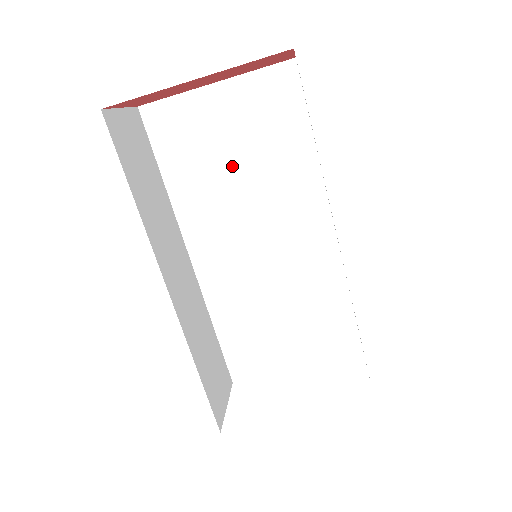
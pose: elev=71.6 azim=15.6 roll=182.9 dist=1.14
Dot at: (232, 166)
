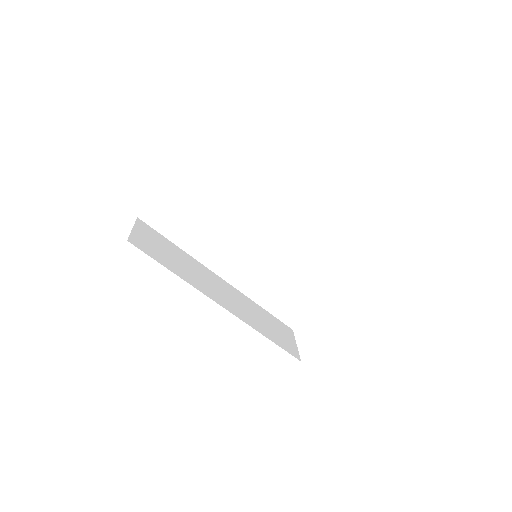
Dot at: (210, 214)
